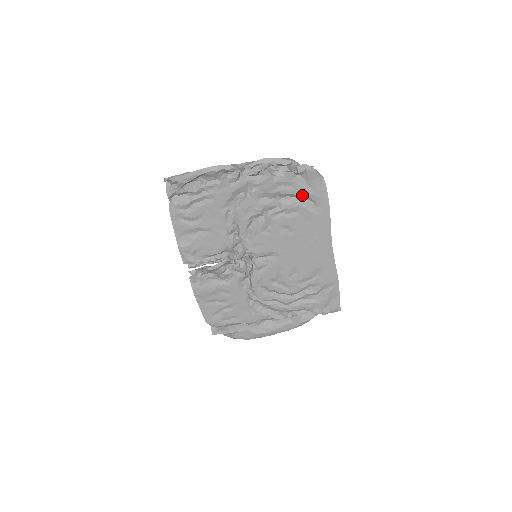
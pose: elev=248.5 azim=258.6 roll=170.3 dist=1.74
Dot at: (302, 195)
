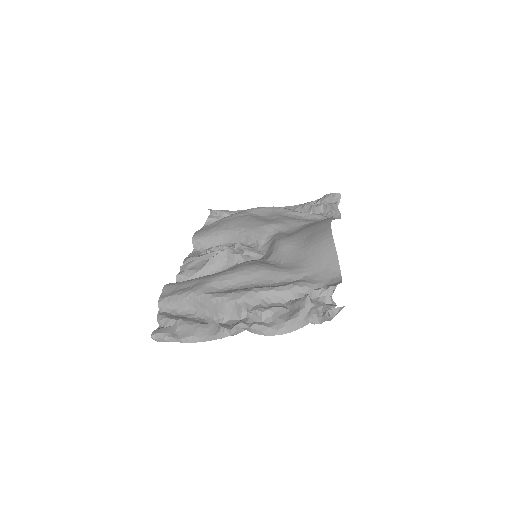
Dot at: occluded
